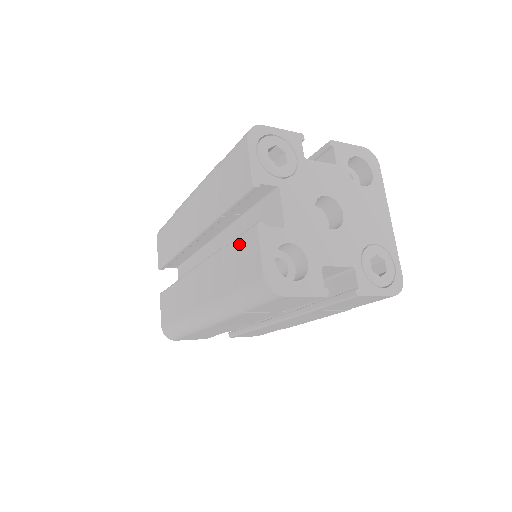
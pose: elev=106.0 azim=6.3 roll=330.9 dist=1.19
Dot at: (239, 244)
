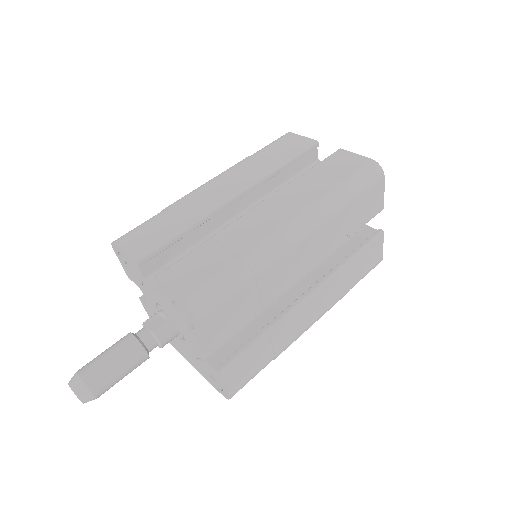
Dot at: (326, 163)
